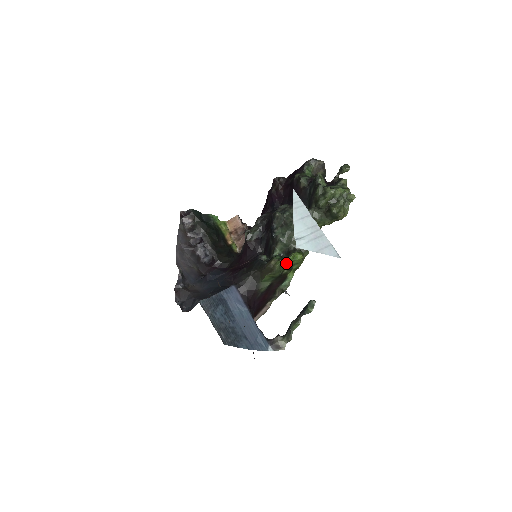
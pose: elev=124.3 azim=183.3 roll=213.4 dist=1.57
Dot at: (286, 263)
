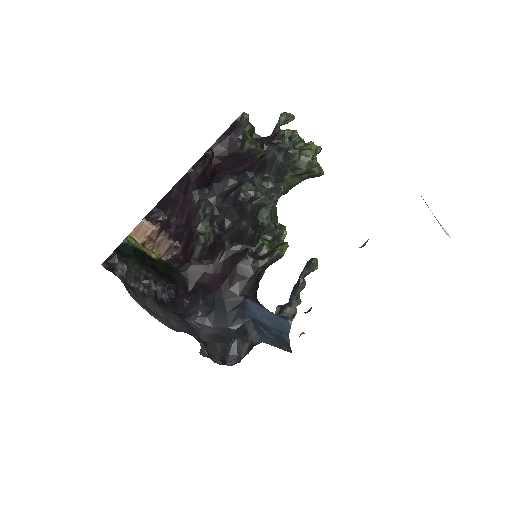
Dot at: occluded
